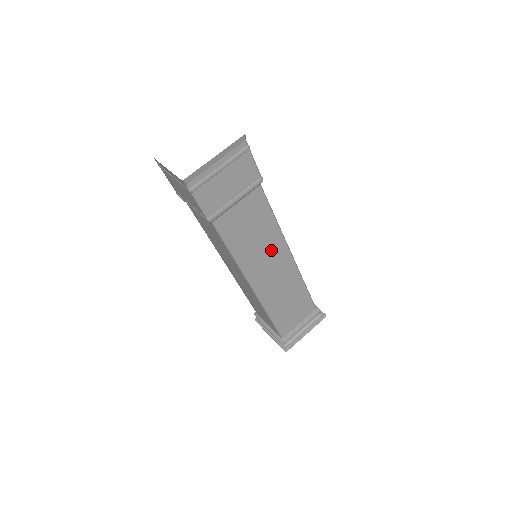
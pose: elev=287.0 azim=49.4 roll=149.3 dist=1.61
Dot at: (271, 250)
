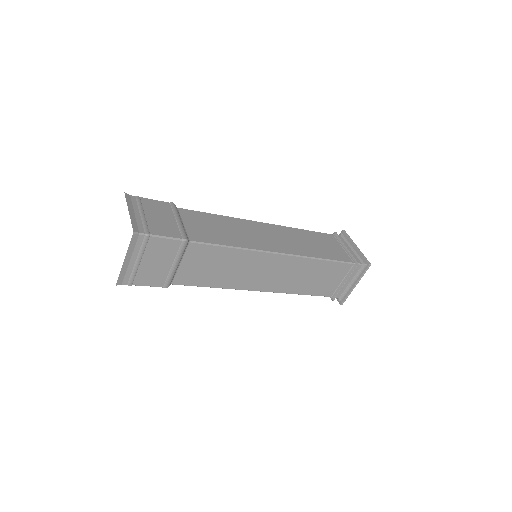
Dot at: (250, 264)
